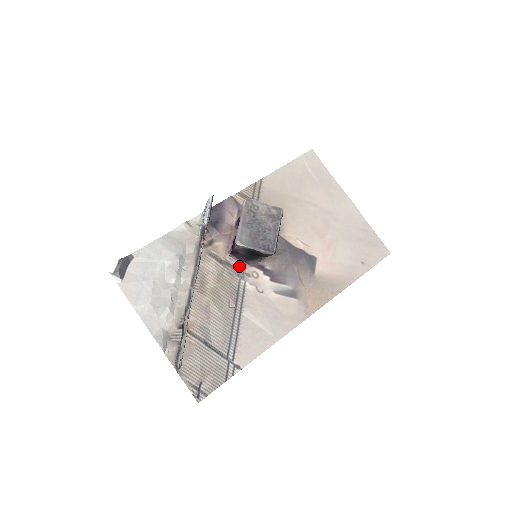
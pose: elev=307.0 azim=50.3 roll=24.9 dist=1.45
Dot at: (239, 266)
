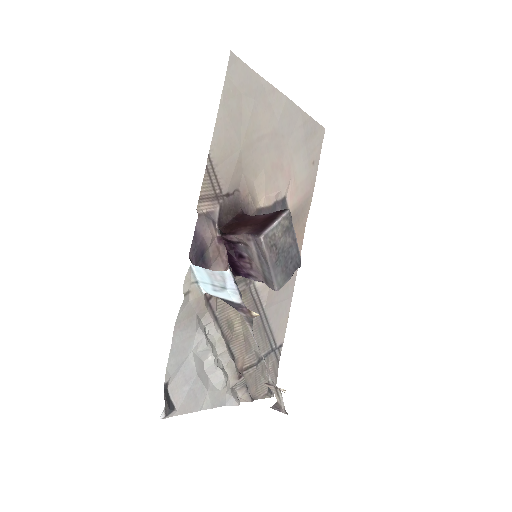
Dot at: occluded
